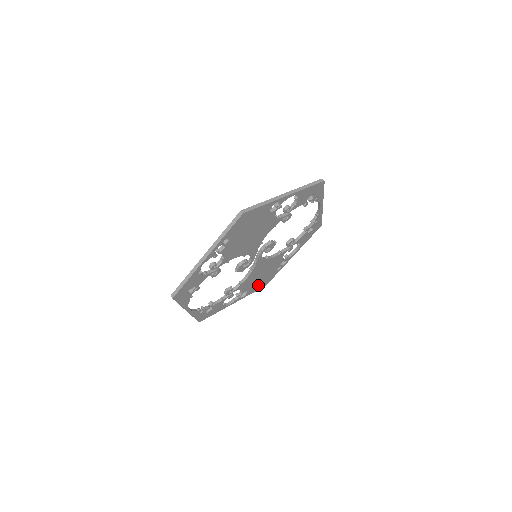
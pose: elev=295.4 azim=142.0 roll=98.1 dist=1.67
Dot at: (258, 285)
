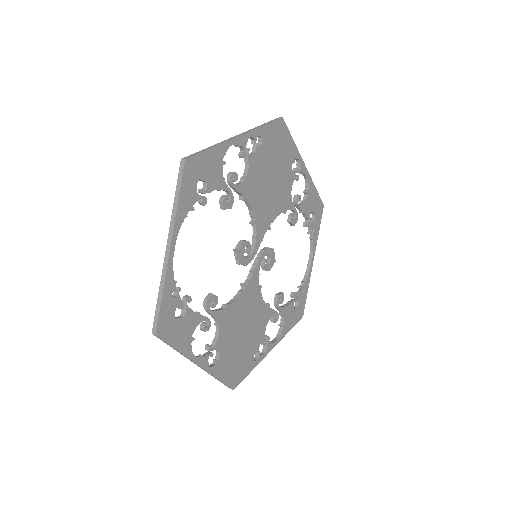
Dot at: (230, 365)
